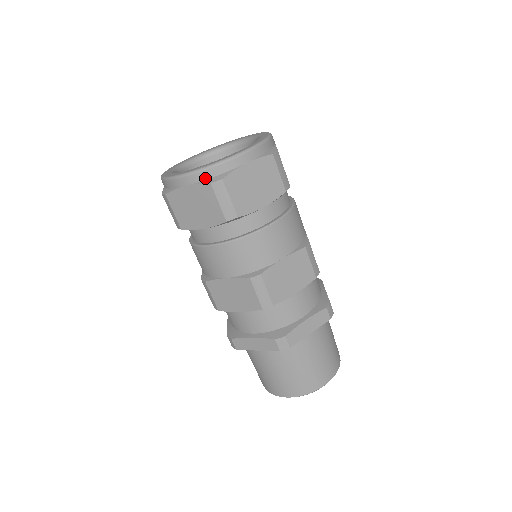
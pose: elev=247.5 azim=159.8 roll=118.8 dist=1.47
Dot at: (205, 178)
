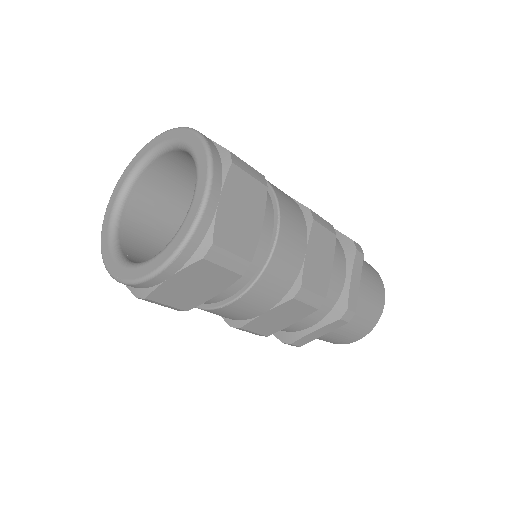
Dot at: (130, 286)
